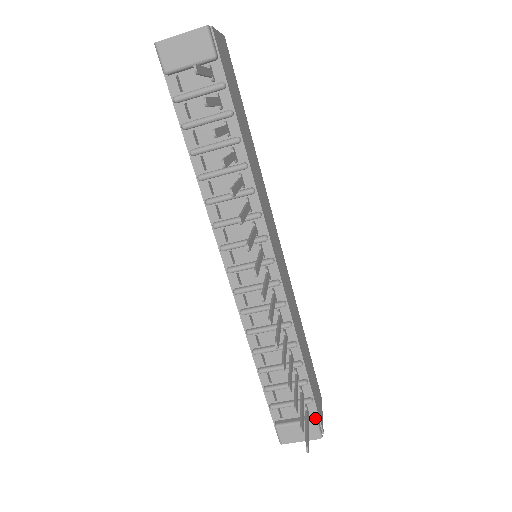
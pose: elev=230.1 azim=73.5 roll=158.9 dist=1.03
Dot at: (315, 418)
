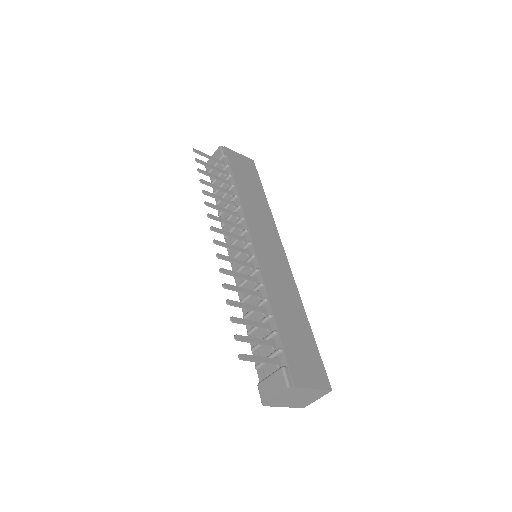
Dot at: (282, 366)
